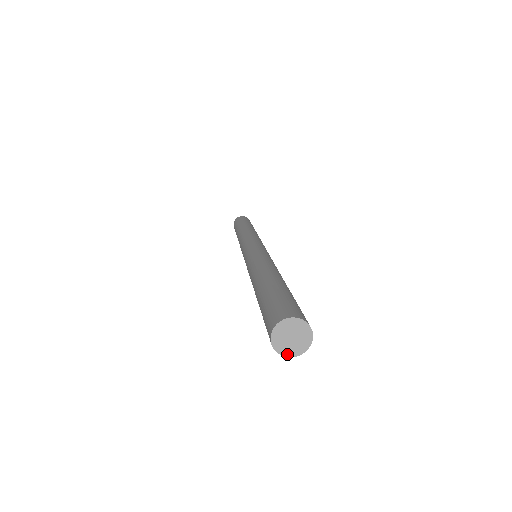
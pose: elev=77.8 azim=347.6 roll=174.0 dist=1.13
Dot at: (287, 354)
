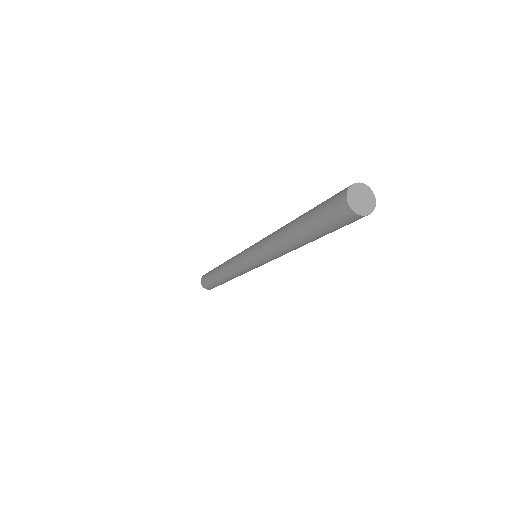
Dot at: (370, 211)
